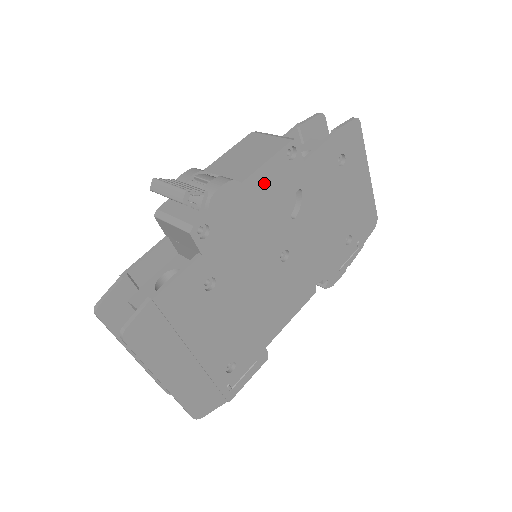
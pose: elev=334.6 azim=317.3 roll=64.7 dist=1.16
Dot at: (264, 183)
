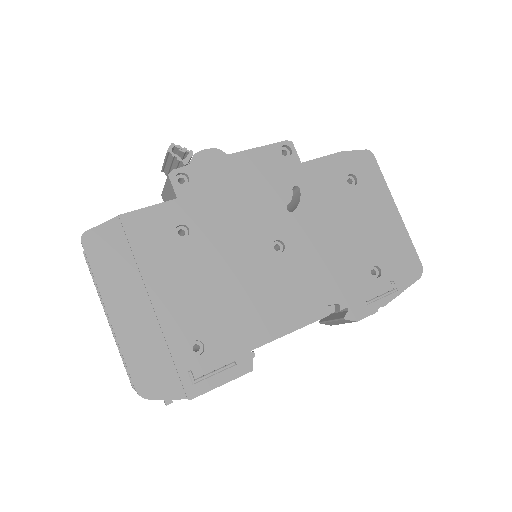
Dot at: (253, 165)
